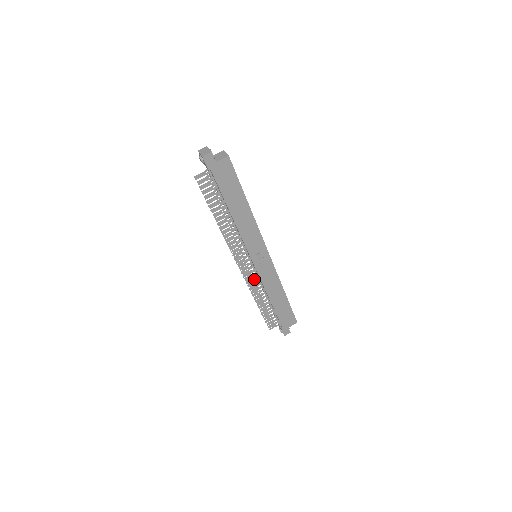
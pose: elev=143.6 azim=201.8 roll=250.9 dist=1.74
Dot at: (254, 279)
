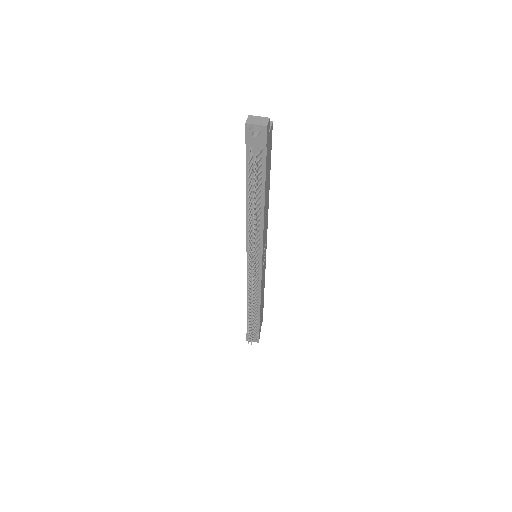
Dot at: occluded
